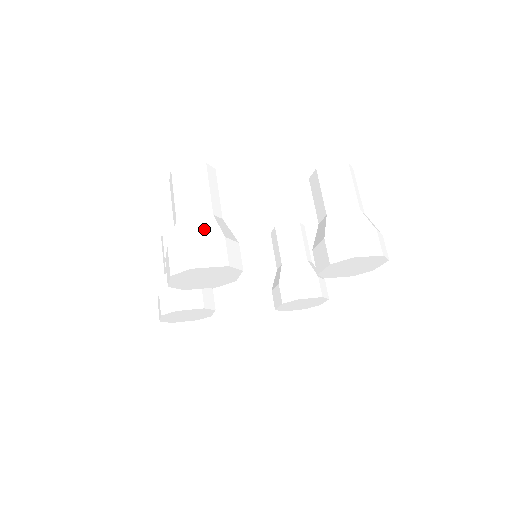
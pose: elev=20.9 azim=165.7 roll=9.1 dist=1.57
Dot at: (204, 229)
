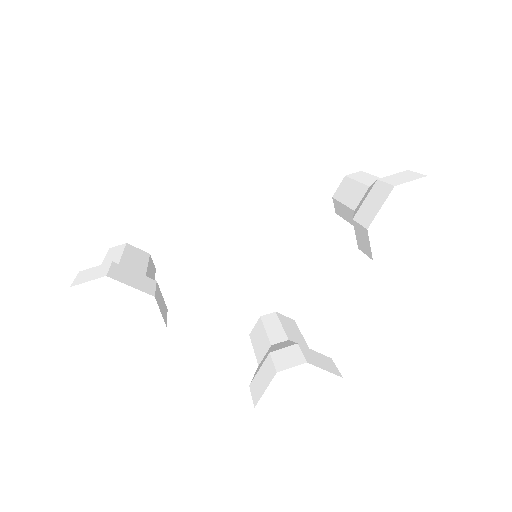
Dot at: occluded
